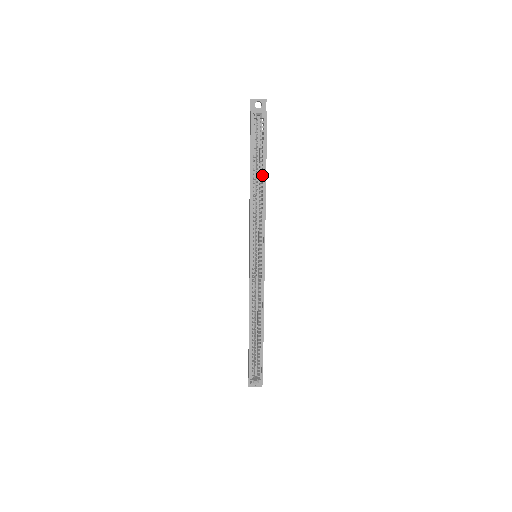
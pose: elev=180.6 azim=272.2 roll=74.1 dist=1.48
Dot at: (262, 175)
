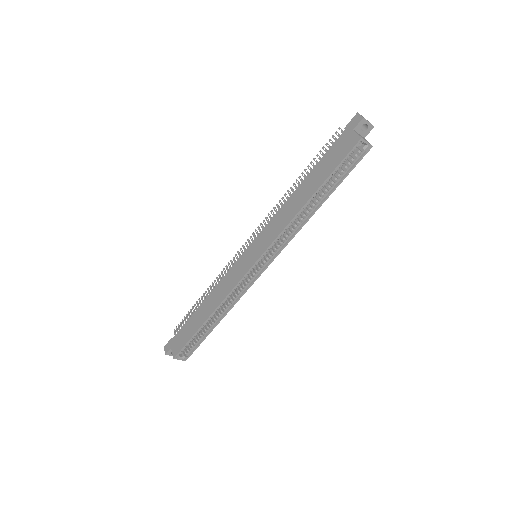
Dot at: (322, 197)
